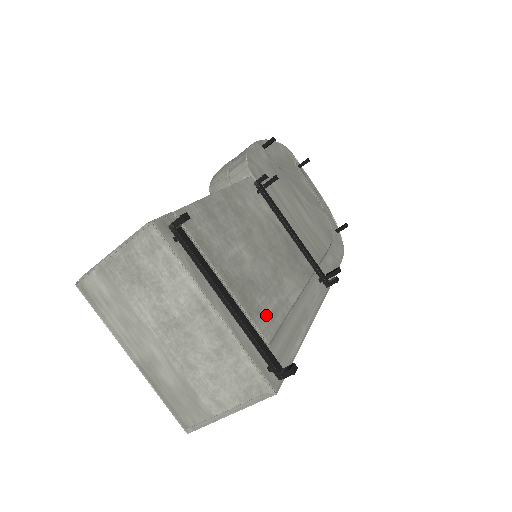
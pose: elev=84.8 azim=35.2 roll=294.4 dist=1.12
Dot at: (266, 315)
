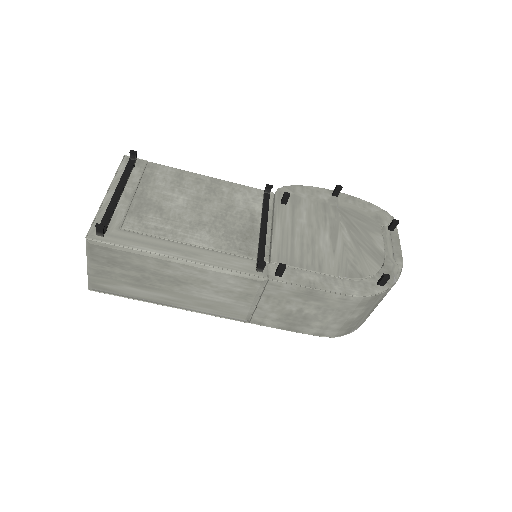
Dot at: (145, 223)
